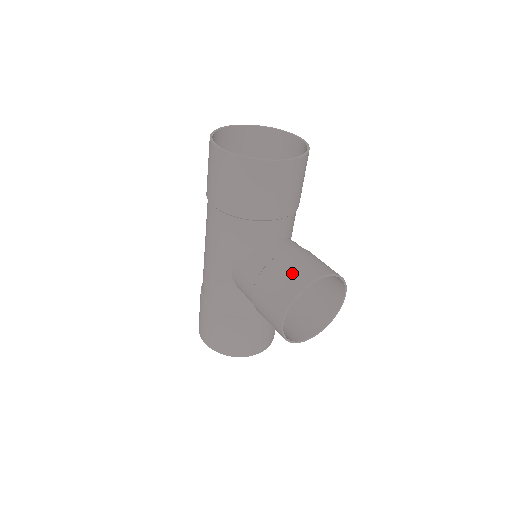
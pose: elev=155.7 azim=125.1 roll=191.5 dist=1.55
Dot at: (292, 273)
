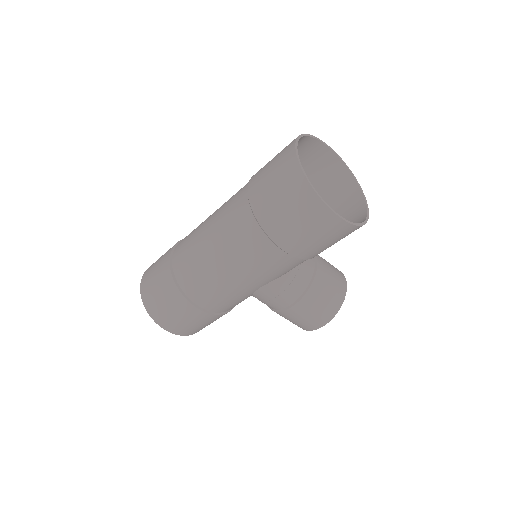
Dot at: (332, 290)
